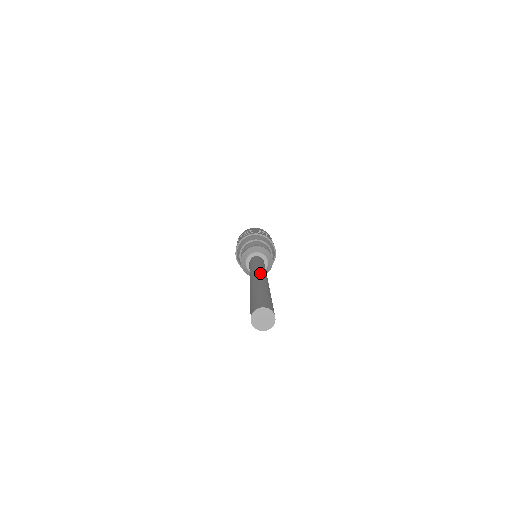
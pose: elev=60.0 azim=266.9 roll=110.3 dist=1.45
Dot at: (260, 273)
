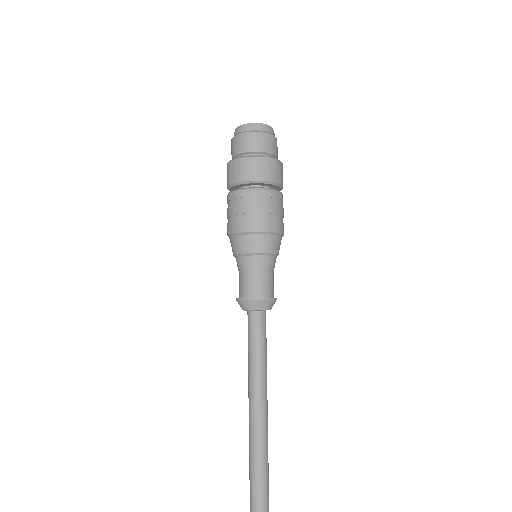
Dot at: (266, 419)
